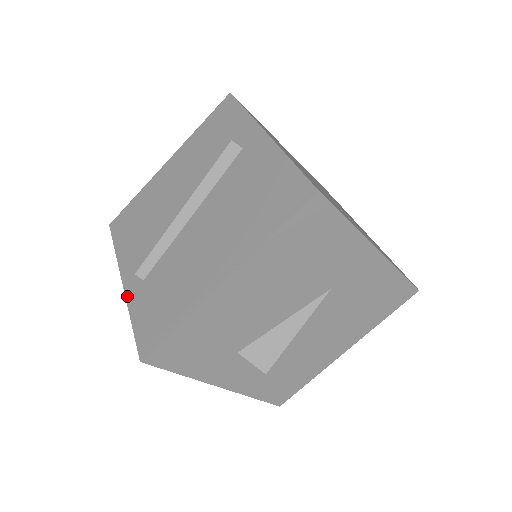
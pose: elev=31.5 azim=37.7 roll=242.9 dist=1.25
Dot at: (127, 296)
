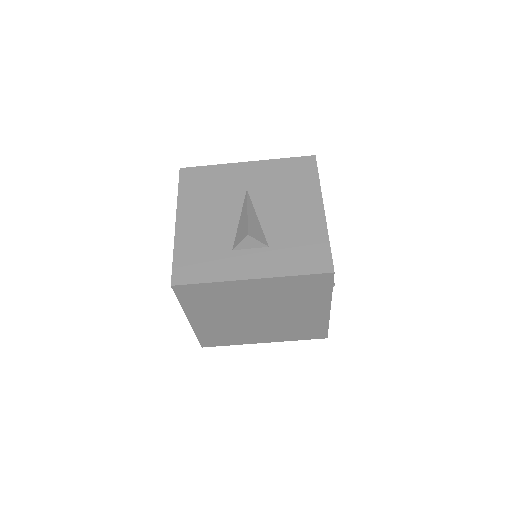
Dot at: (185, 312)
